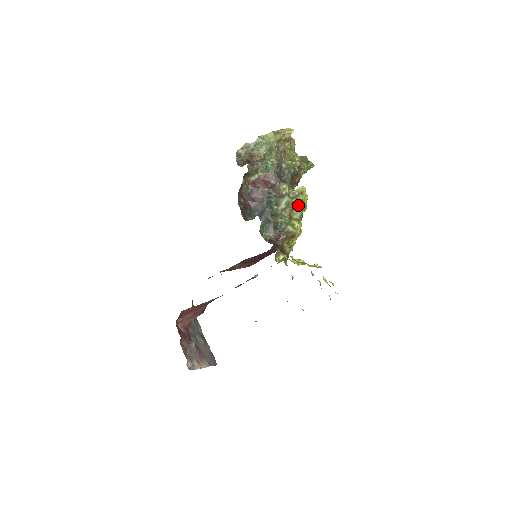
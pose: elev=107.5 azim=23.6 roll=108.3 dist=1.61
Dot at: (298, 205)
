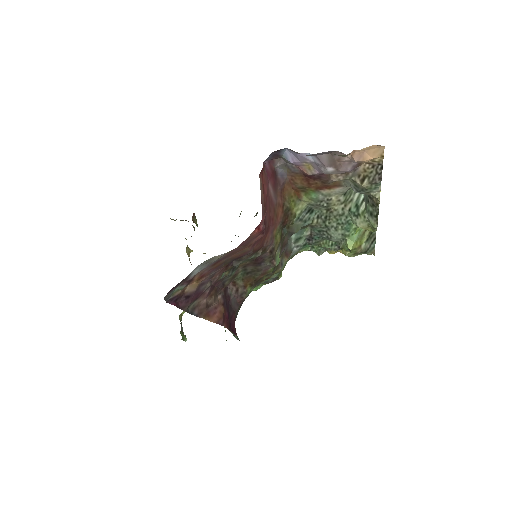
Dot at: occluded
